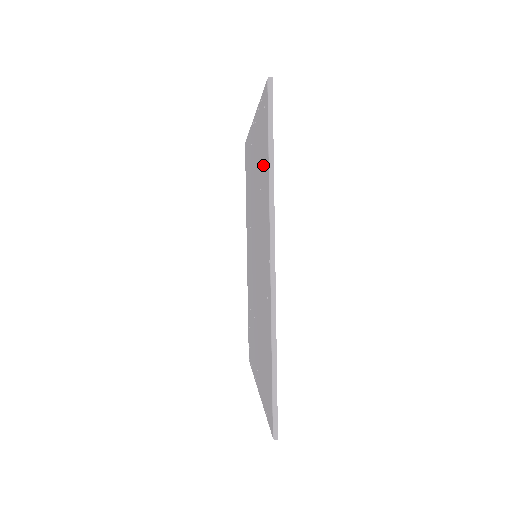
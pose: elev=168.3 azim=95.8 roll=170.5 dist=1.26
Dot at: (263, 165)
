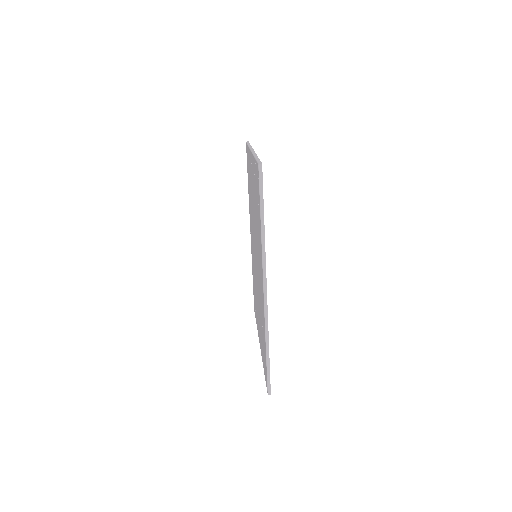
Dot at: (258, 214)
